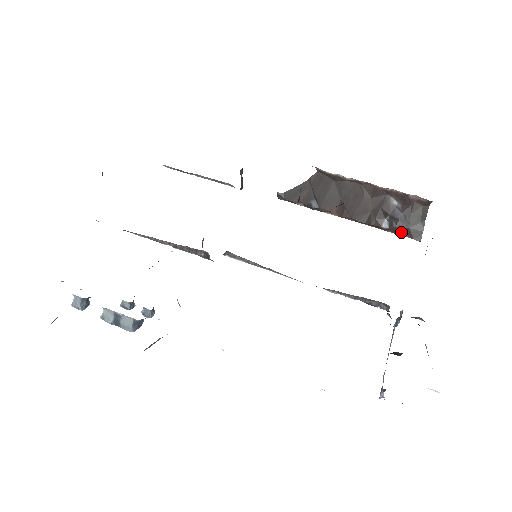
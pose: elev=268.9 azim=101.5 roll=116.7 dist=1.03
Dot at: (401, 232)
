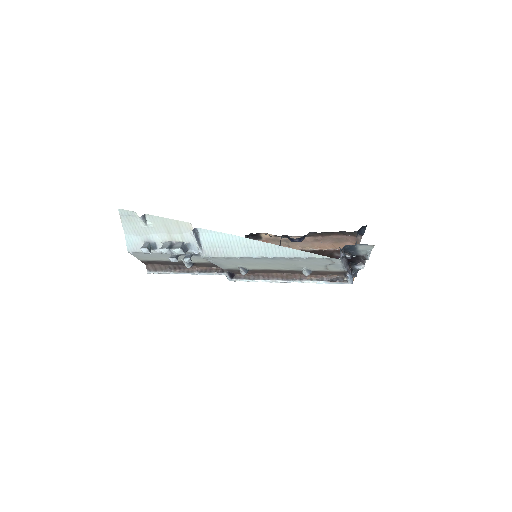
Dot at: occluded
